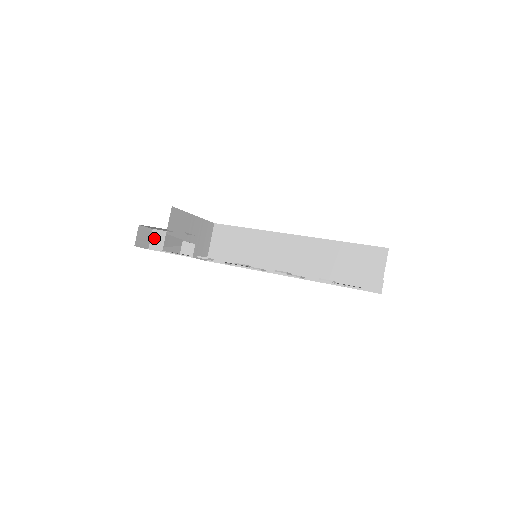
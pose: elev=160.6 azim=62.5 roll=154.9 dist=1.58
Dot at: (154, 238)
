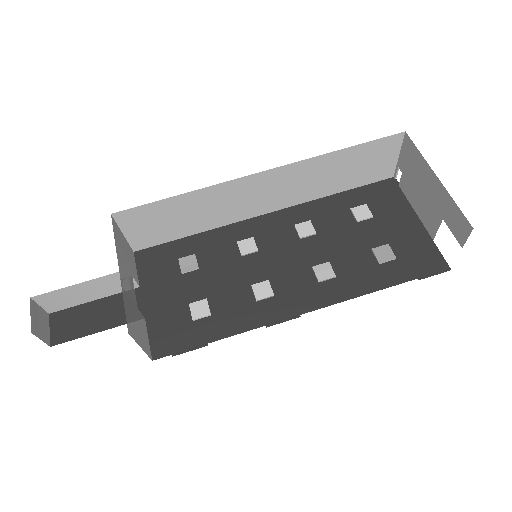
Dot at: (46, 303)
